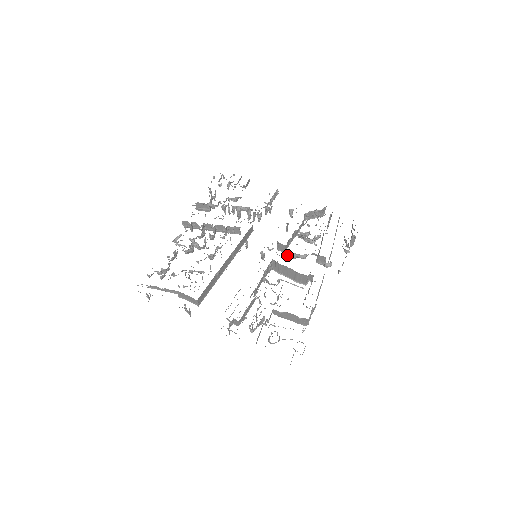
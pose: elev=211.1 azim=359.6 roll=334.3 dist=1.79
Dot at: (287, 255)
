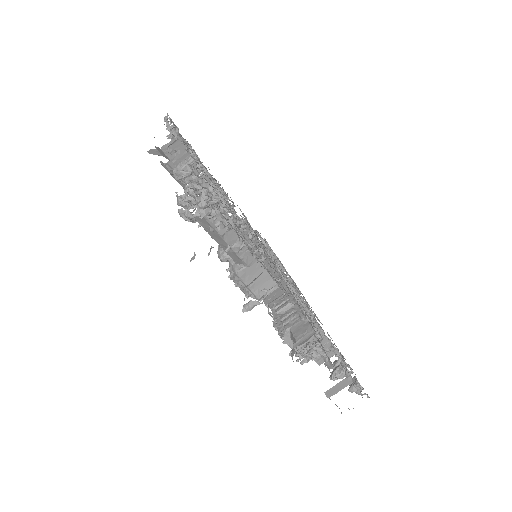
Dot at: occluded
